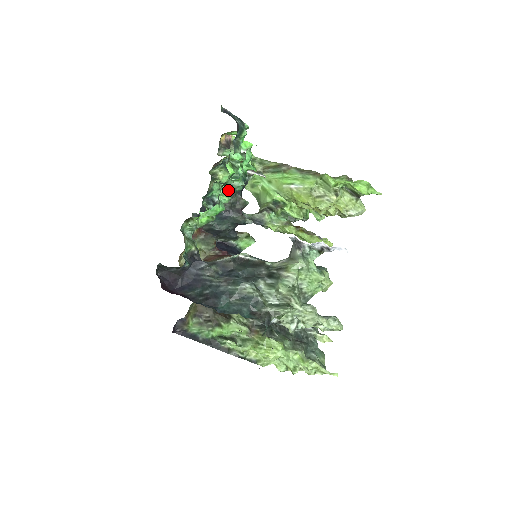
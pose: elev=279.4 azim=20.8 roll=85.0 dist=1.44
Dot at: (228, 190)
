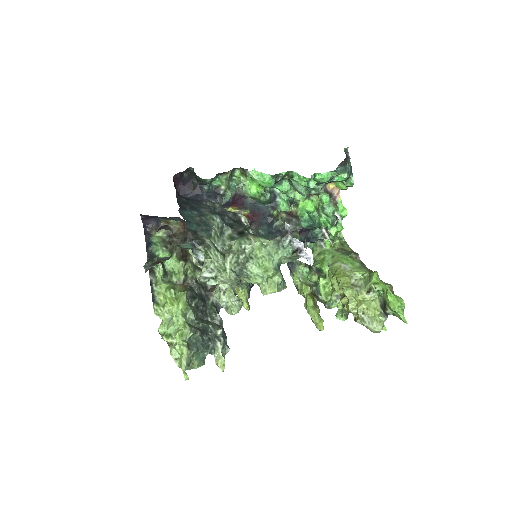
Dot at: (296, 218)
